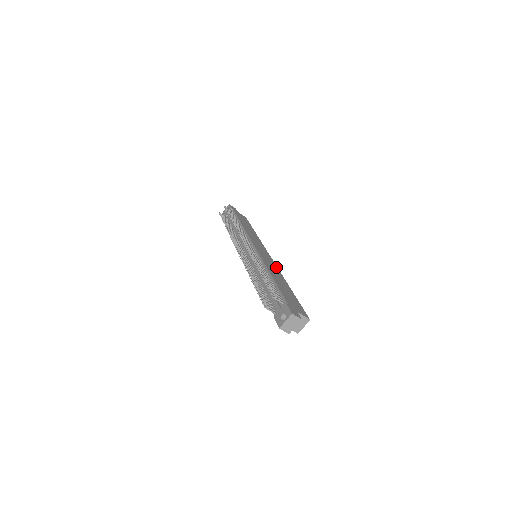
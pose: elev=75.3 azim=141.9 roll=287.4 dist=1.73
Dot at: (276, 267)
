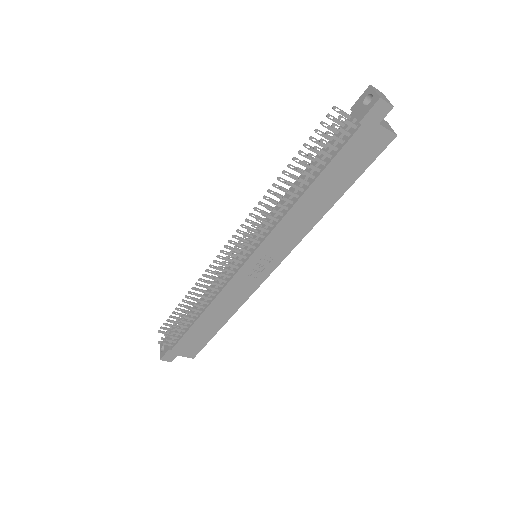
Dot at: occluded
